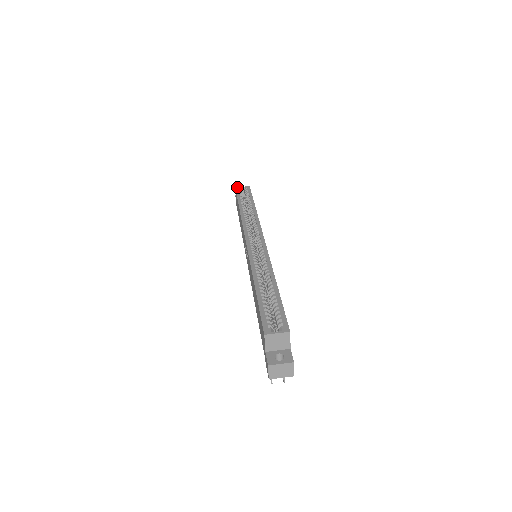
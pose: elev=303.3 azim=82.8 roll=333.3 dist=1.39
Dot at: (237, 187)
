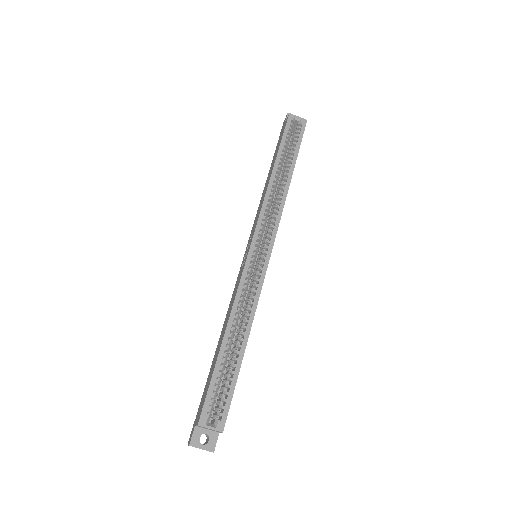
Dot at: (292, 114)
